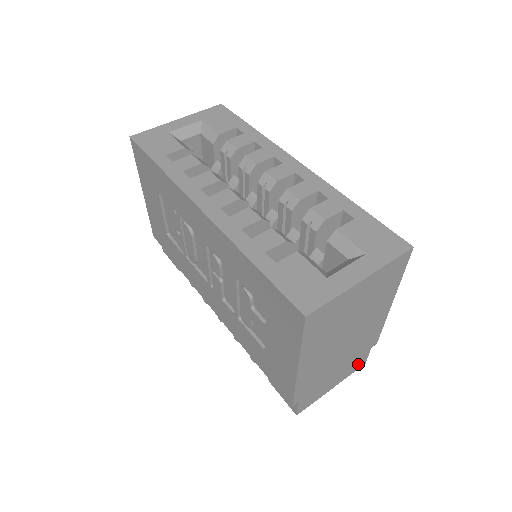
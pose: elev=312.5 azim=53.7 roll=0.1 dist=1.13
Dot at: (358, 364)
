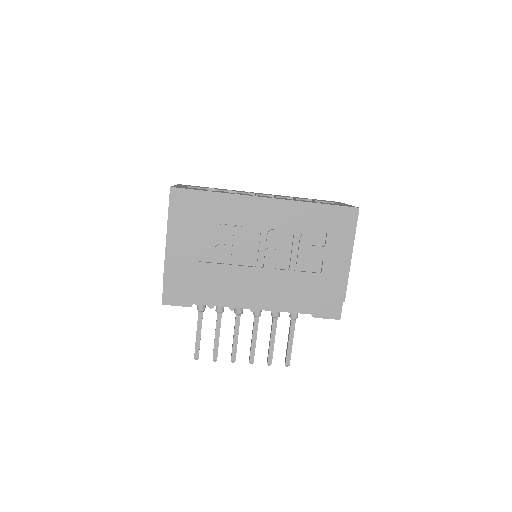
Dot at: occluded
